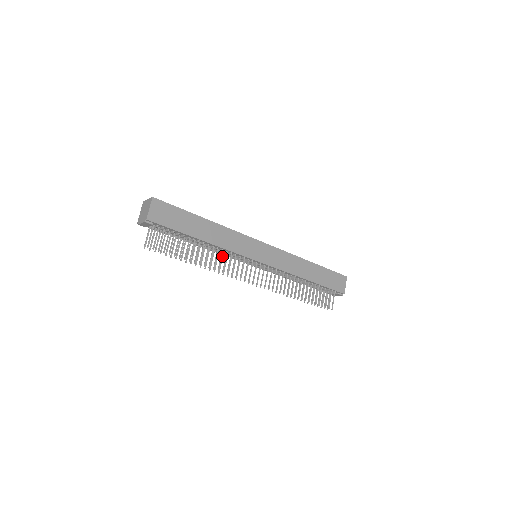
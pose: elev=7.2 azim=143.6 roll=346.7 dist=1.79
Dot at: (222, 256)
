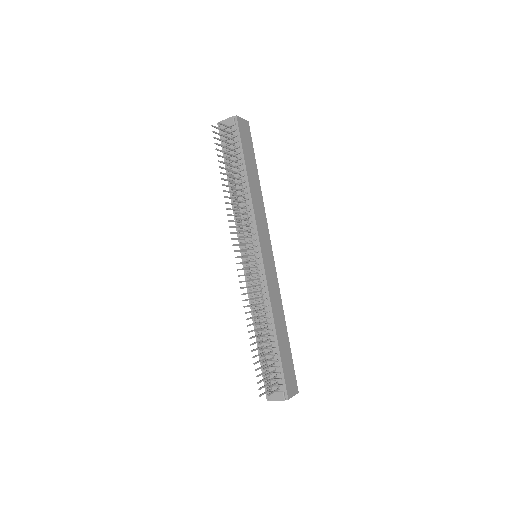
Dot at: (239, 215)
